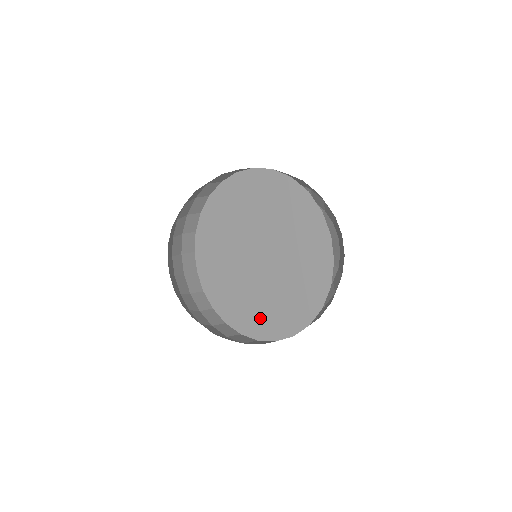
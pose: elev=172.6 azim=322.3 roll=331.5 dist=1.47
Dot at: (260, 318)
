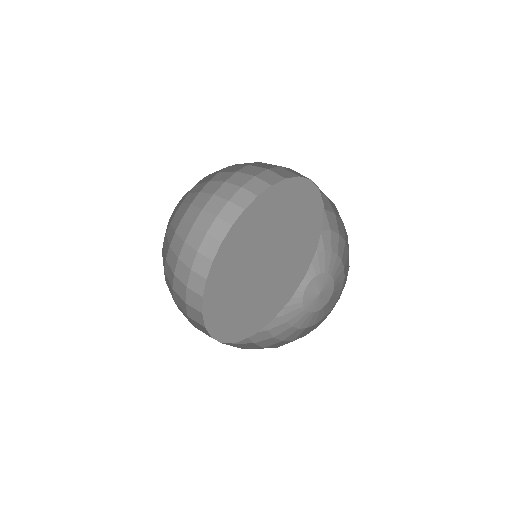
Dot at: (269, 297)
